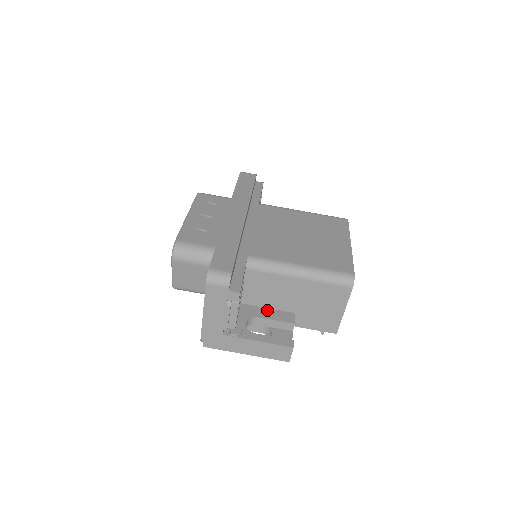
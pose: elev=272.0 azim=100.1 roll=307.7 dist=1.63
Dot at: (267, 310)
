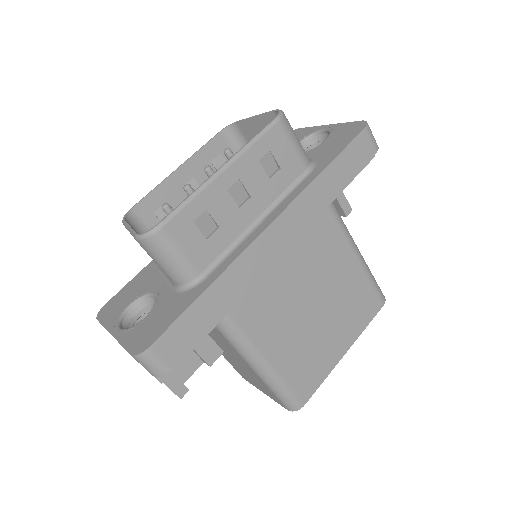
Dot at: occluded
